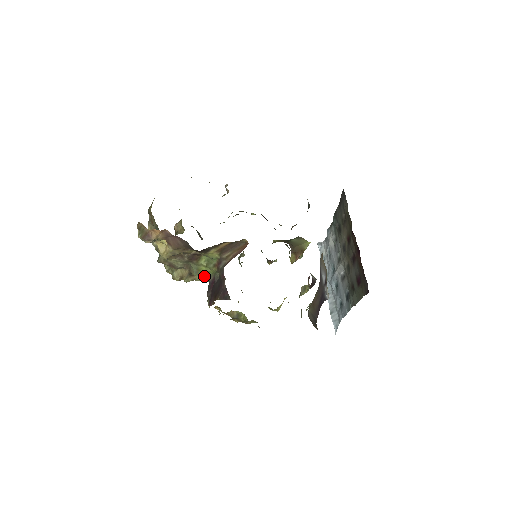
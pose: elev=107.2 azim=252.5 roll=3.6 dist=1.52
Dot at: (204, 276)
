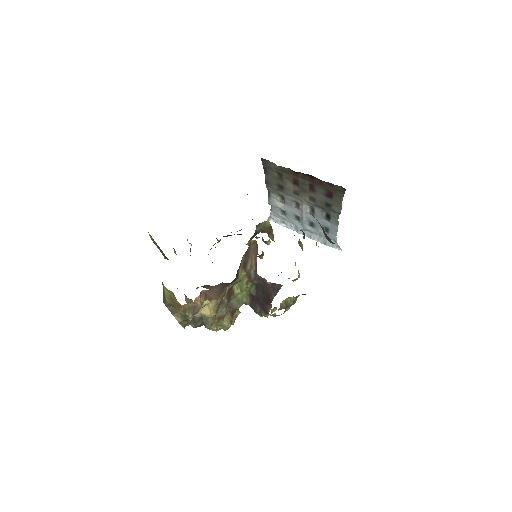
Dot at: occluded
